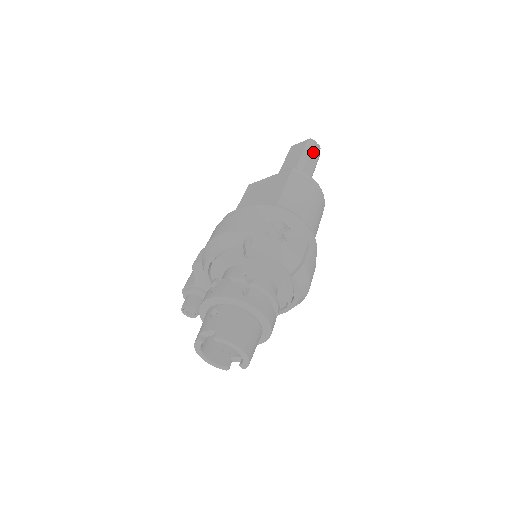
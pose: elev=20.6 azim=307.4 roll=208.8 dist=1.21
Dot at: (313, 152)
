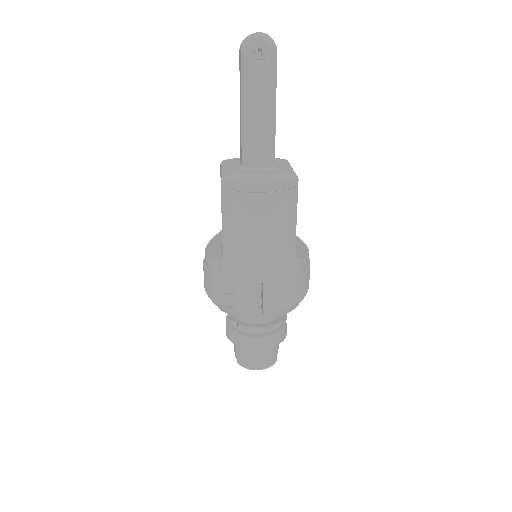
Dot at: (256, 70)
